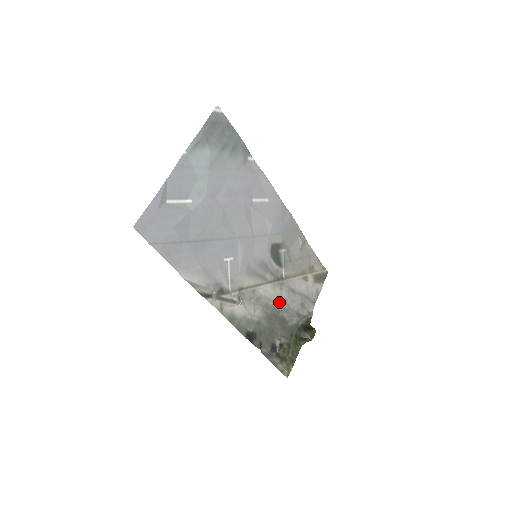
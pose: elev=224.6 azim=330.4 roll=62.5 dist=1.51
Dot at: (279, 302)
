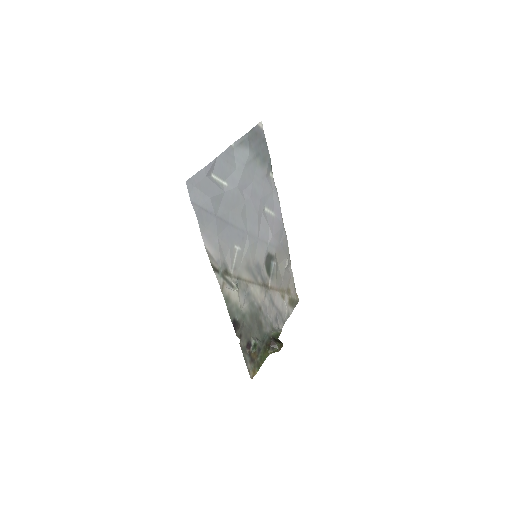
Dot at: (261, 306)
